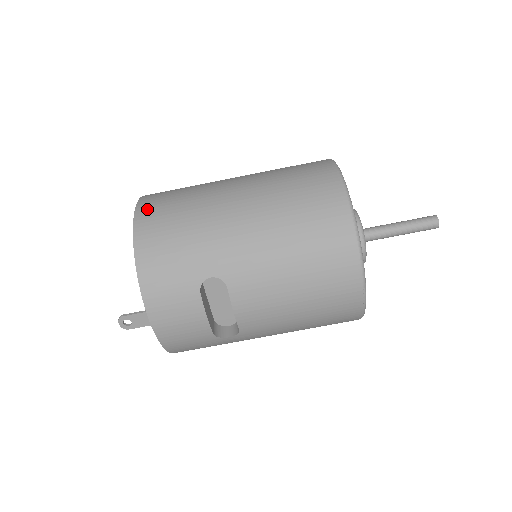
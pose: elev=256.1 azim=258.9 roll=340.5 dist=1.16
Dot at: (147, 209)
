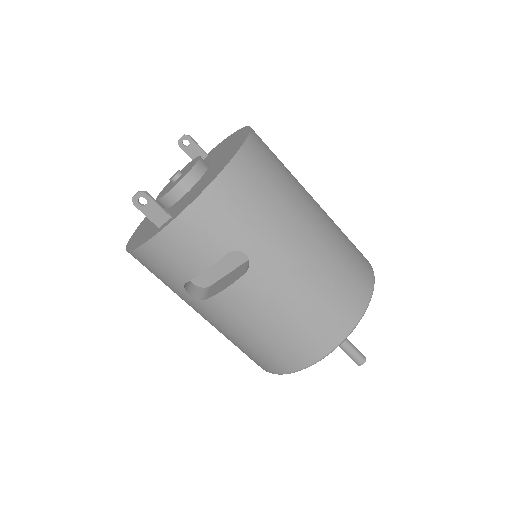
Dot at: (256, 149)
